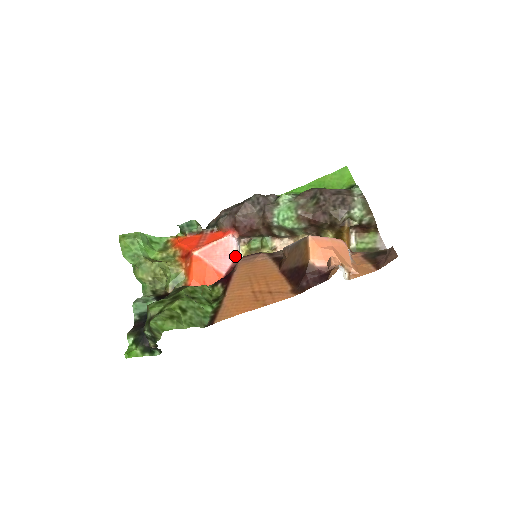
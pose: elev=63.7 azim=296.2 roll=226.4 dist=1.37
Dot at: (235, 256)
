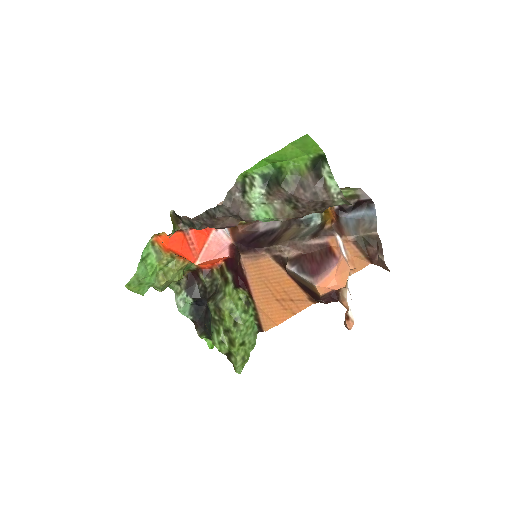
Dot at: (228, 241)
